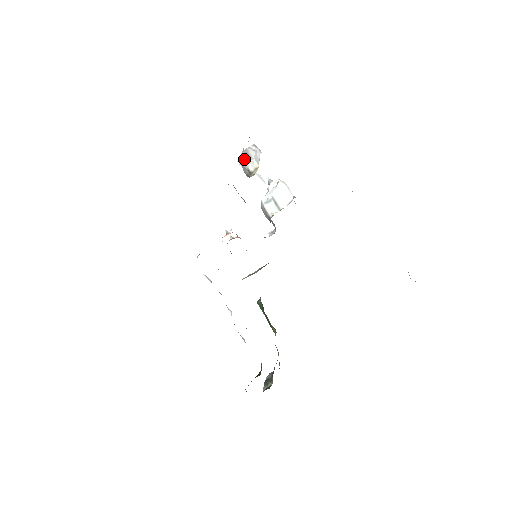
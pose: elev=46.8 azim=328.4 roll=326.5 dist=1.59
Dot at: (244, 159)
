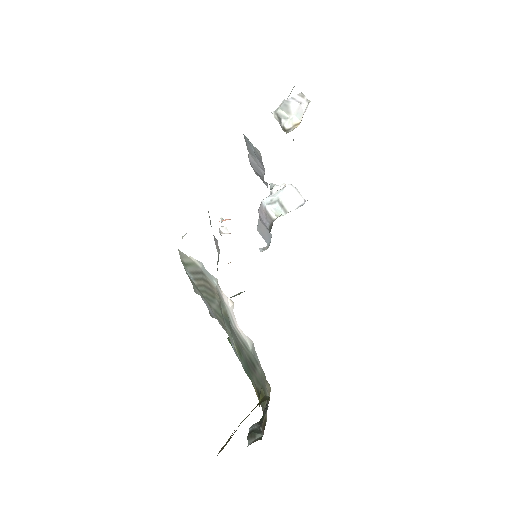
Dot at: (280, 114)
